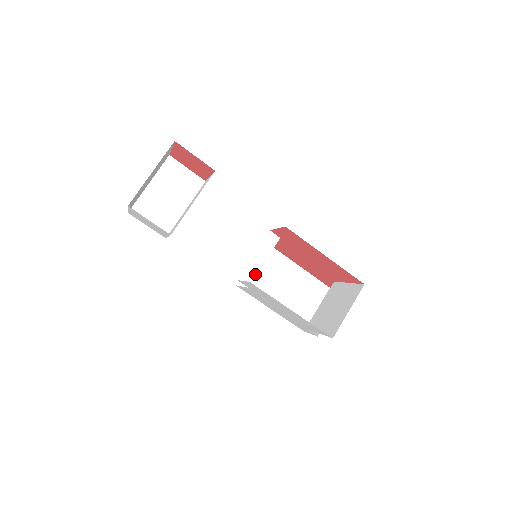
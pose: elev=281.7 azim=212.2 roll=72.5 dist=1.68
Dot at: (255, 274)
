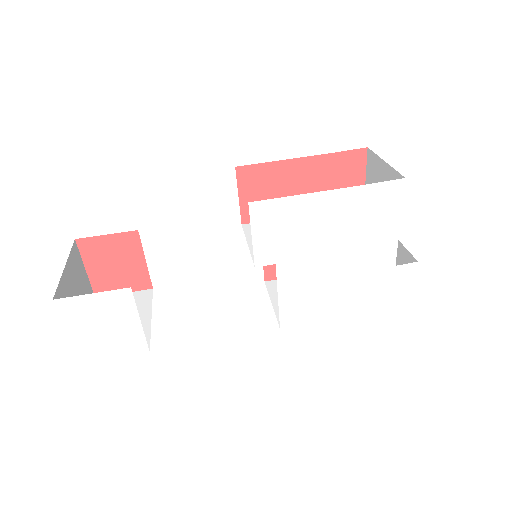
Dot at: occluded
